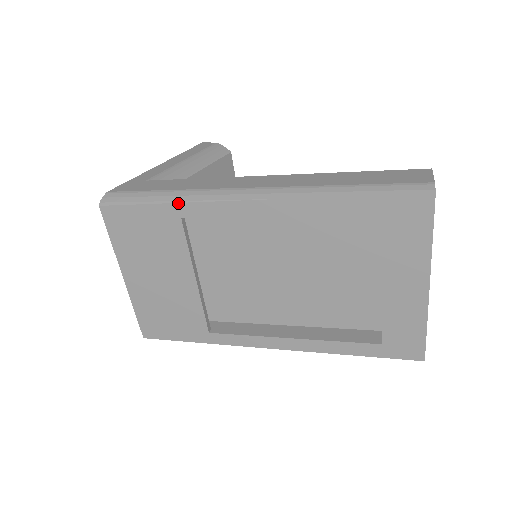
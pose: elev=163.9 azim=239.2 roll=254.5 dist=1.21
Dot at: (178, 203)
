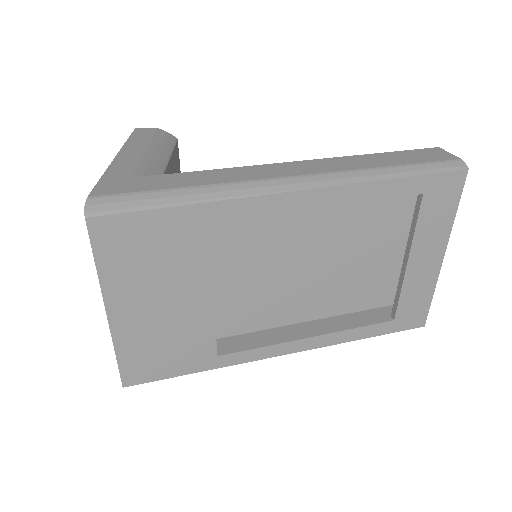
Dot at: (210, 202)
